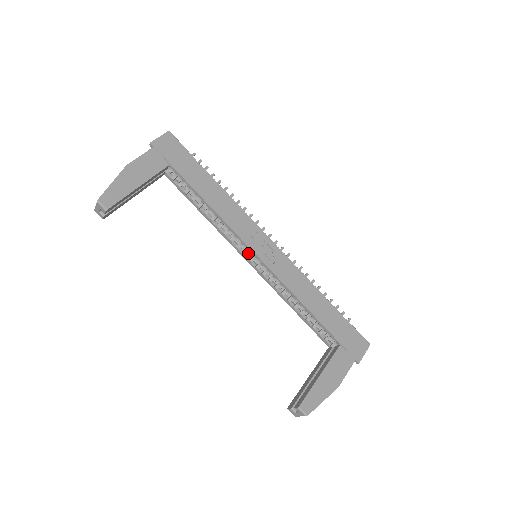
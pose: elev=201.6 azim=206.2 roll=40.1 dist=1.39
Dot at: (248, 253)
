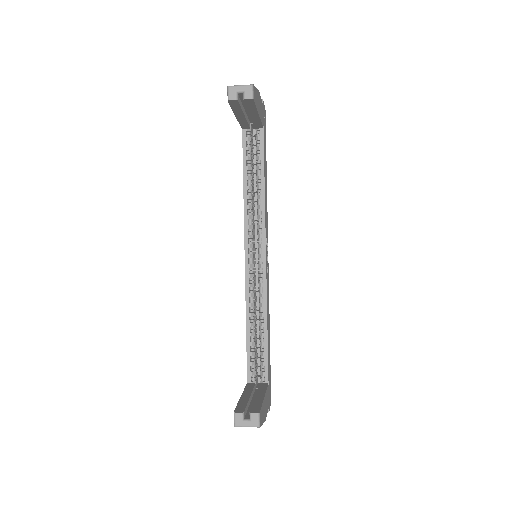
Dot at: (252, 248)
